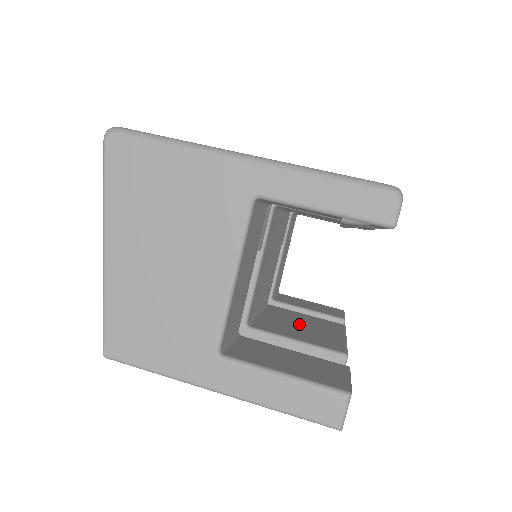
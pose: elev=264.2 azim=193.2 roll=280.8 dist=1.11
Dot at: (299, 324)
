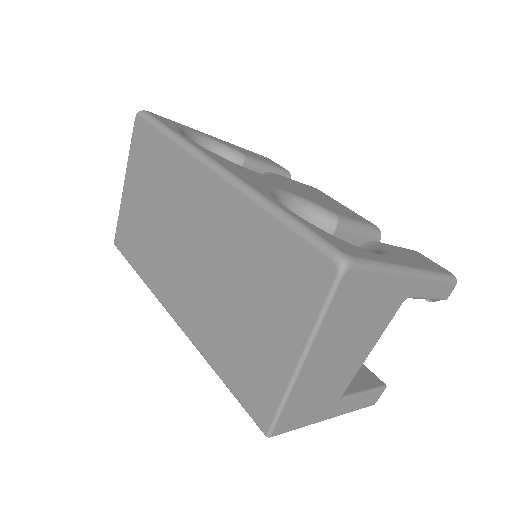
Dot at: occluded
